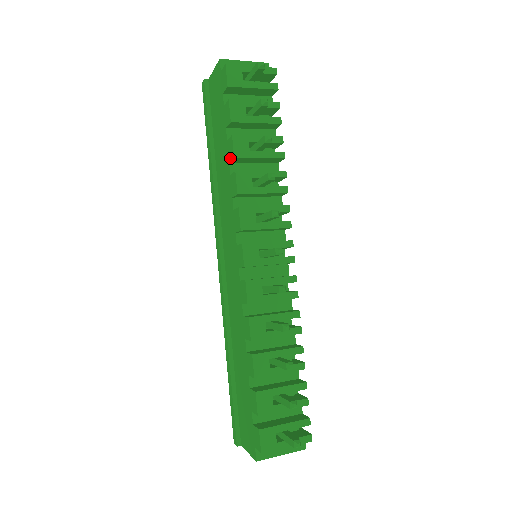
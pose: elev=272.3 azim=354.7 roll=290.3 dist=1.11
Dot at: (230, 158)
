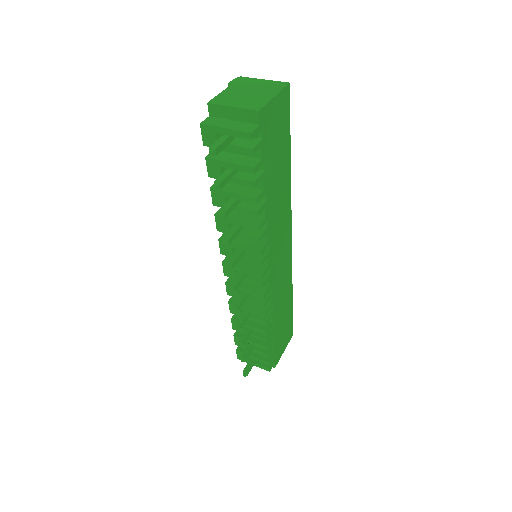
Dot at: occluded
